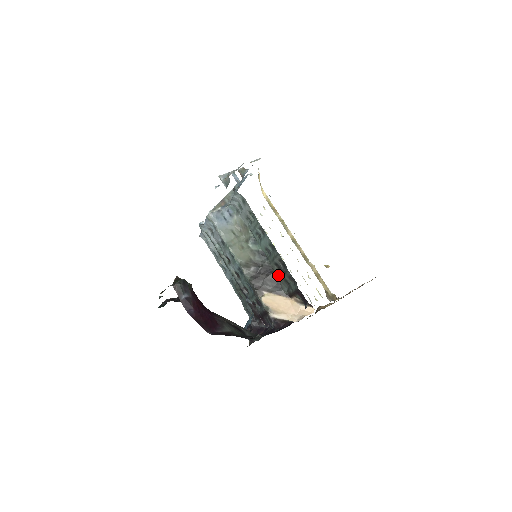
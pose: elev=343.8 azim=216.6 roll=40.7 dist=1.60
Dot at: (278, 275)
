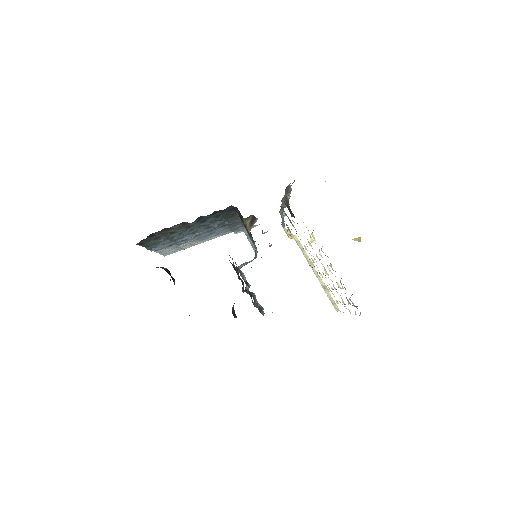
Dot at: (252, 239)
